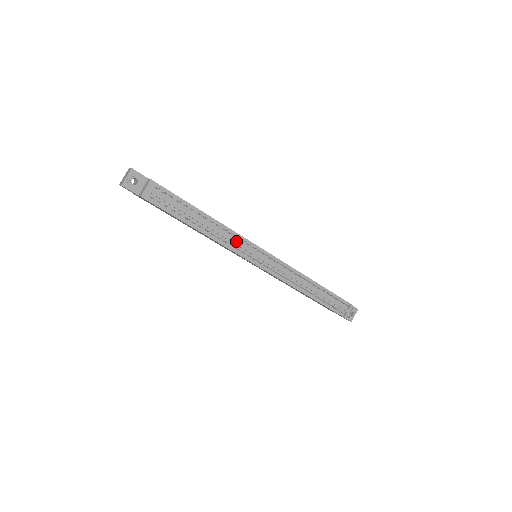
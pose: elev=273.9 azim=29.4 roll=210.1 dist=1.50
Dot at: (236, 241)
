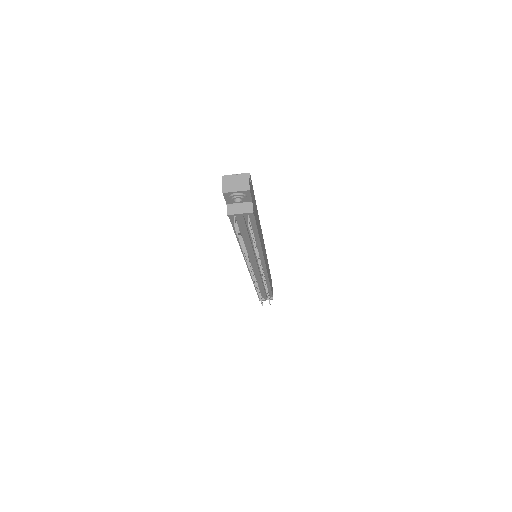
Dot at: (255, 259)
